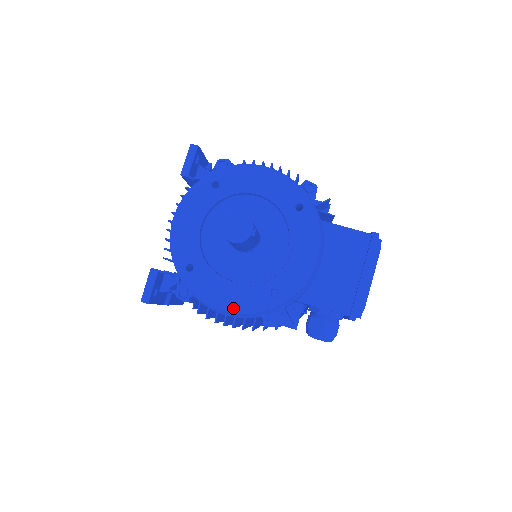
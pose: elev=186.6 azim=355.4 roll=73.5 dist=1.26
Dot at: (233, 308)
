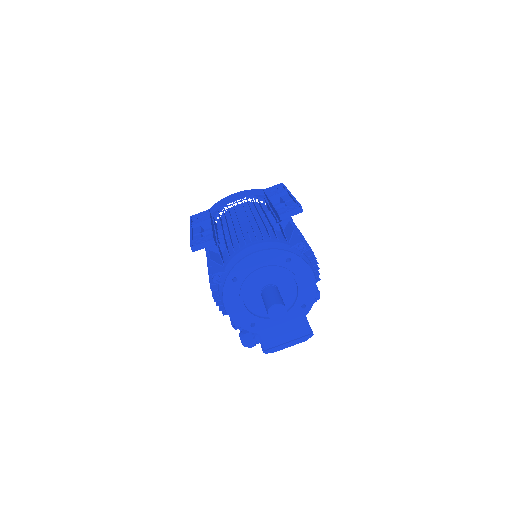
Dot at: (231, 313)
